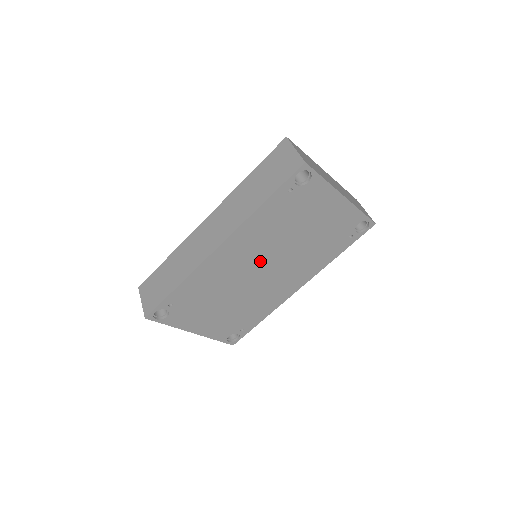
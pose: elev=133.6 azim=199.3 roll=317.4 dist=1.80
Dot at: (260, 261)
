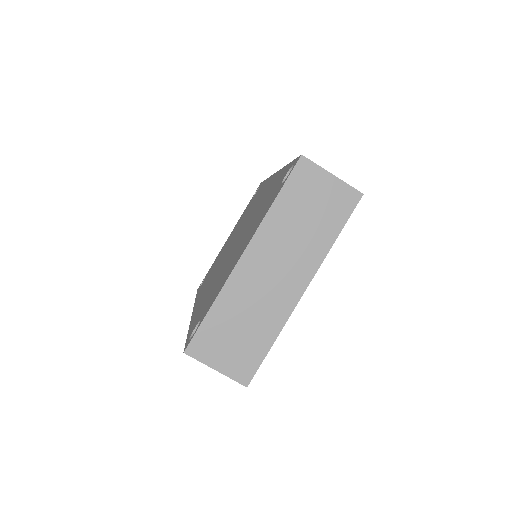
Dot at: occluded
